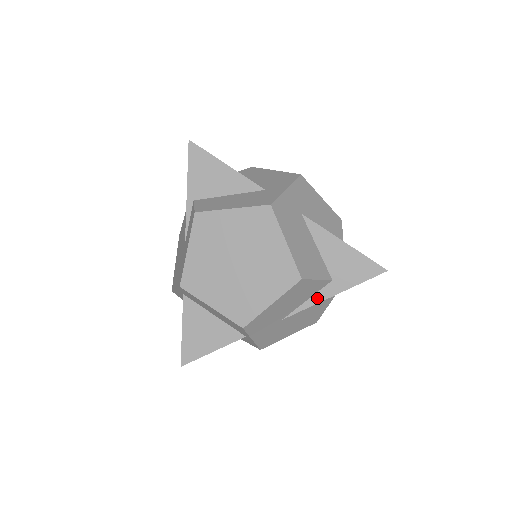
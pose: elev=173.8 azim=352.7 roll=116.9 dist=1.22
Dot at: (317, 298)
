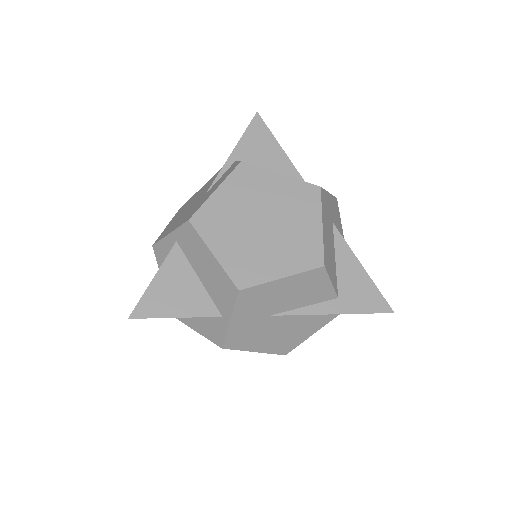
Dot at: (316, 309)
